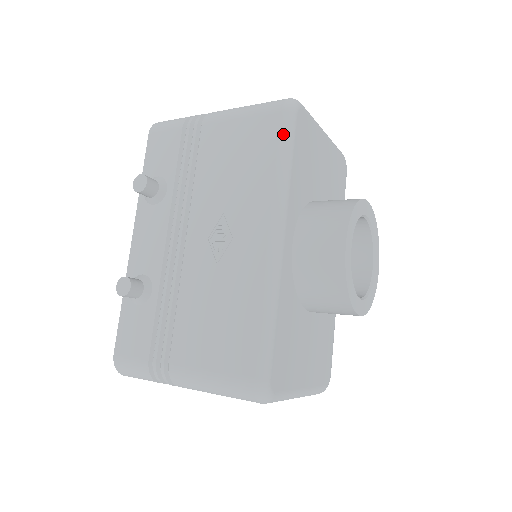
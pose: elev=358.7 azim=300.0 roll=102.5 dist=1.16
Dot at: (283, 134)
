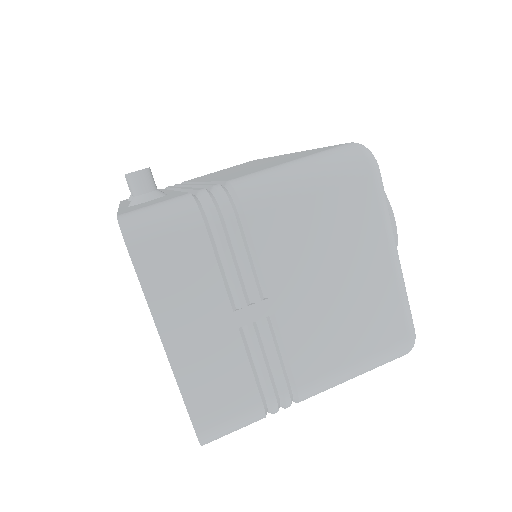
Dot at: occluded
